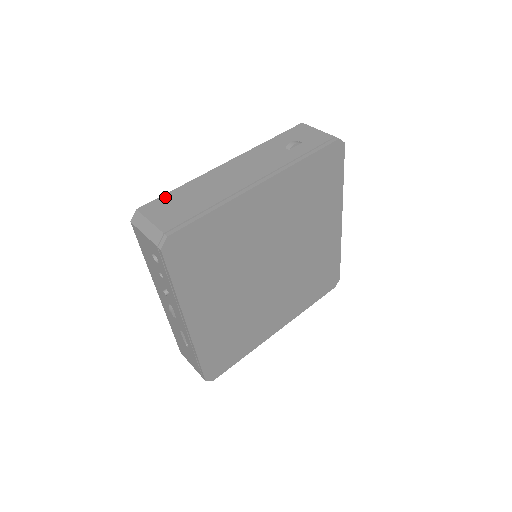
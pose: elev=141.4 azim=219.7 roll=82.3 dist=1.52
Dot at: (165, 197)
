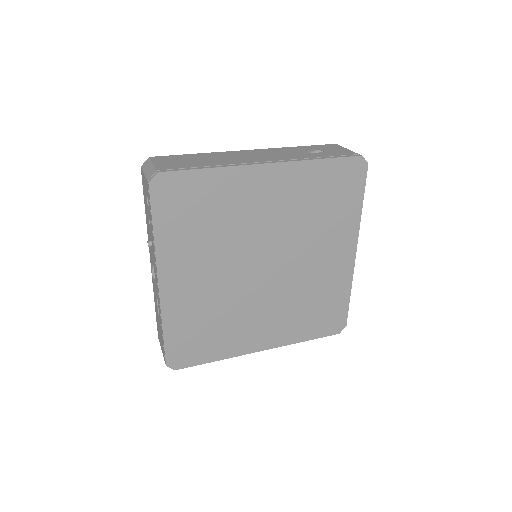
Dot at: (178, 156)
